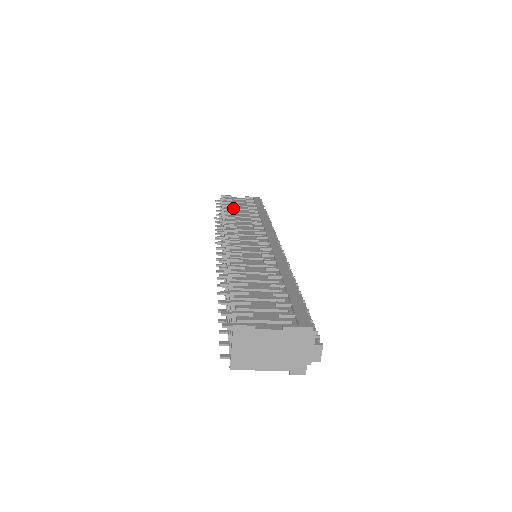
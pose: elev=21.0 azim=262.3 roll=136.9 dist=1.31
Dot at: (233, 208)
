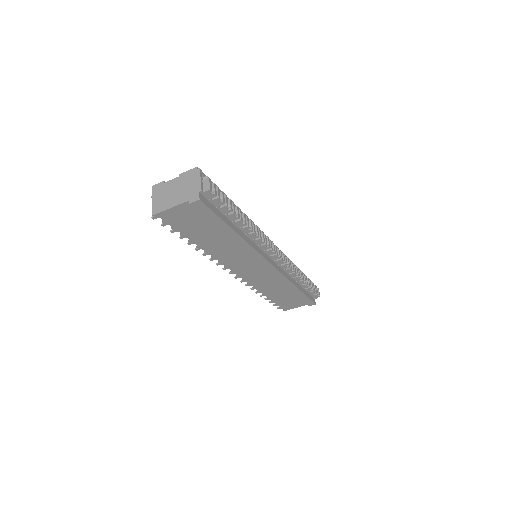
Dot at: occluded
